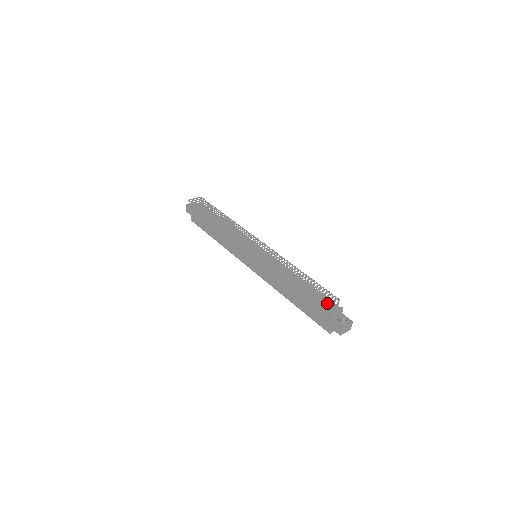
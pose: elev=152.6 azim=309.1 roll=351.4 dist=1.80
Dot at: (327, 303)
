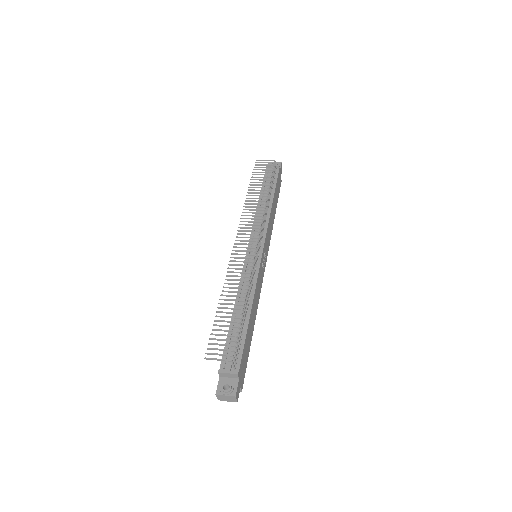
Dot at: occluded
